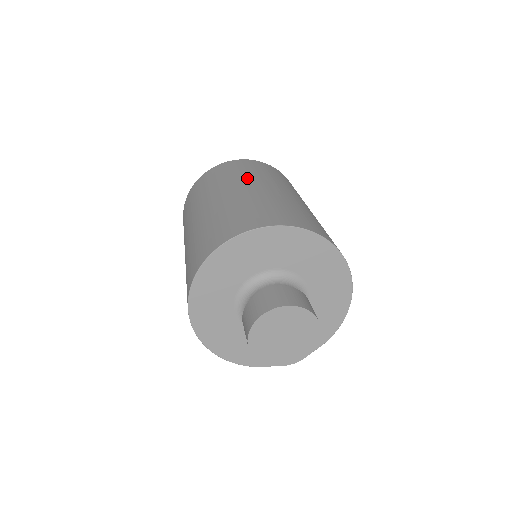
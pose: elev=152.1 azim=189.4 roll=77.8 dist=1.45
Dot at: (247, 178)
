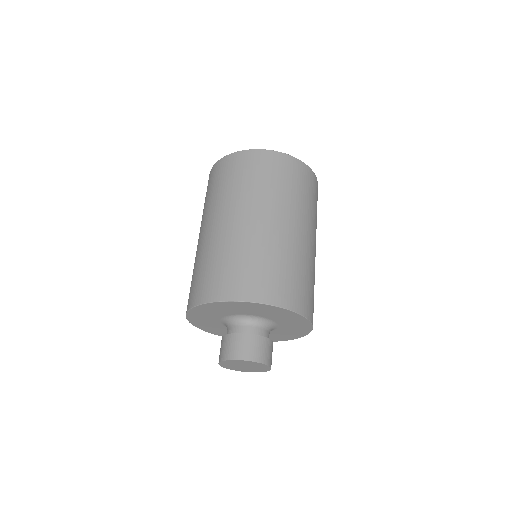
Dot at: (234, 201)
